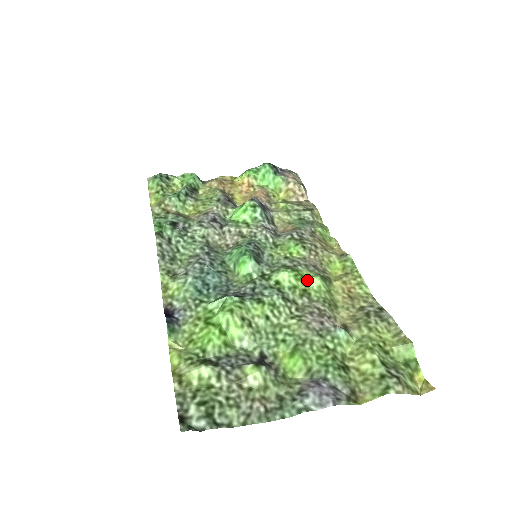
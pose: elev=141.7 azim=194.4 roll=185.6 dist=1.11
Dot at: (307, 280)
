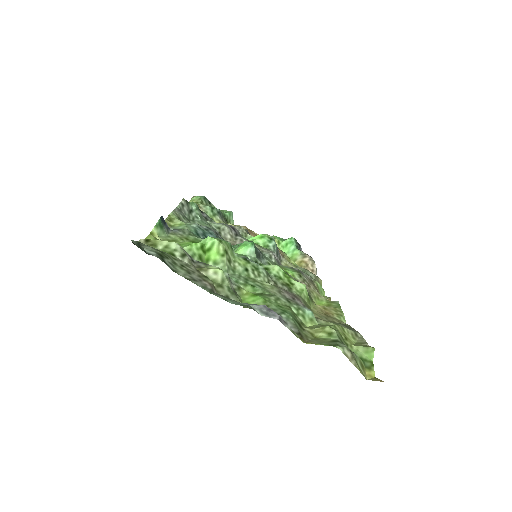
Dot at: (294, 281)
